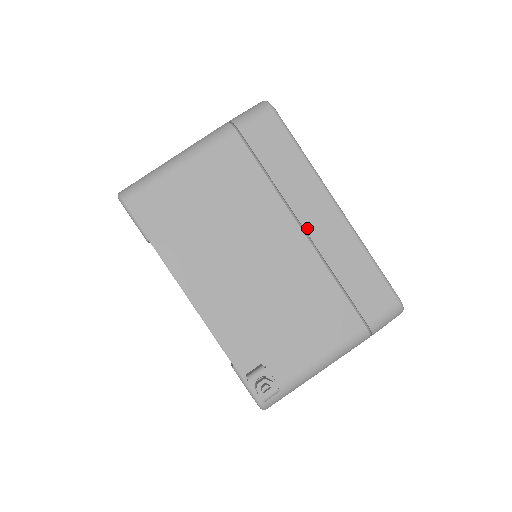
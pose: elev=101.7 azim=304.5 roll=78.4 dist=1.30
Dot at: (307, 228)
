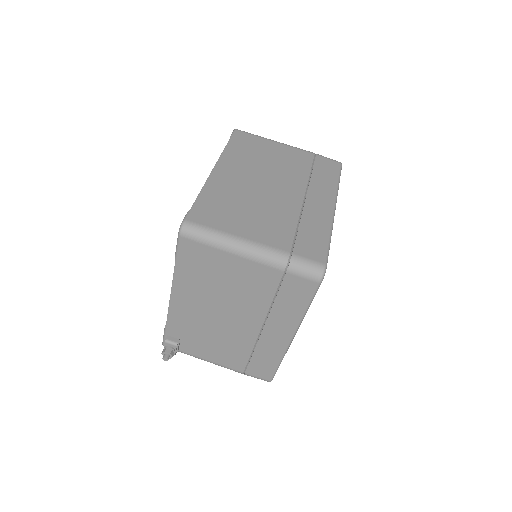
Dot at: (264, 331)
